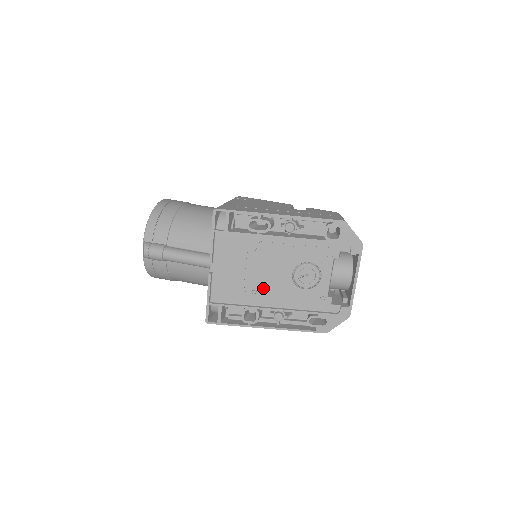
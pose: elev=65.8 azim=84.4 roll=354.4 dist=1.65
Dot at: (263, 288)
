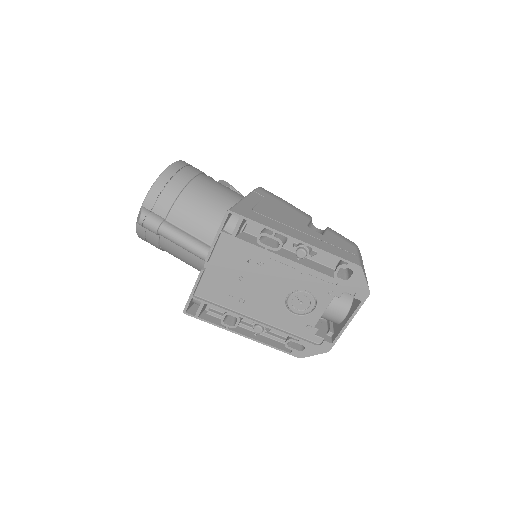
Dot at: (252, 299)
